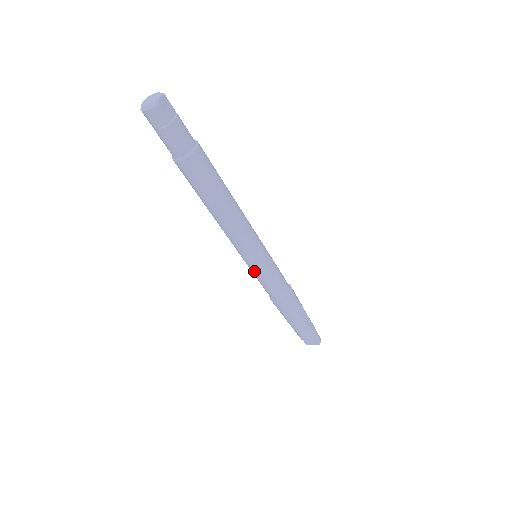
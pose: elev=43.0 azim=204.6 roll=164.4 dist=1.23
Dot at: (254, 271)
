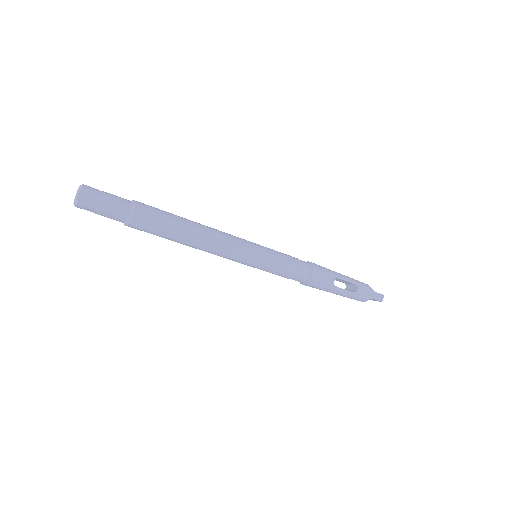
Dot at: occluded
